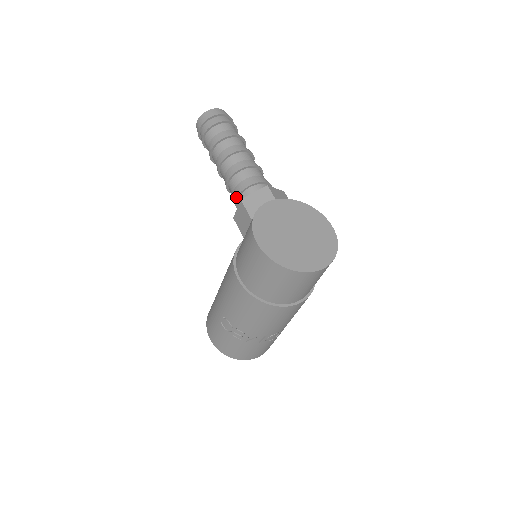
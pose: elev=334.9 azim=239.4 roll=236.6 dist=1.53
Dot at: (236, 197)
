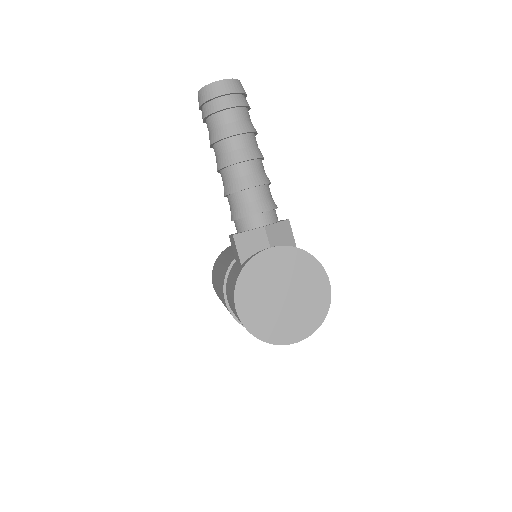
Dot at: (231, 220)
